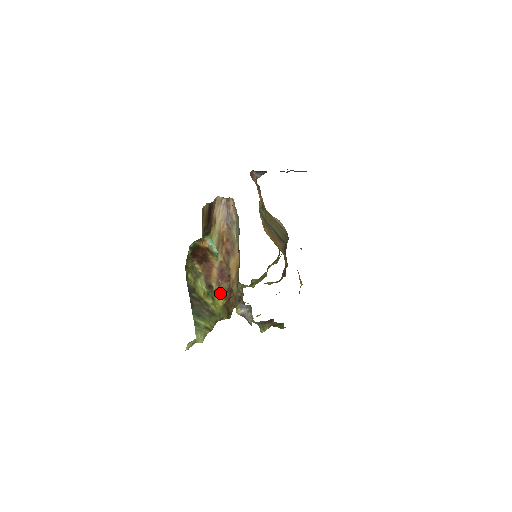
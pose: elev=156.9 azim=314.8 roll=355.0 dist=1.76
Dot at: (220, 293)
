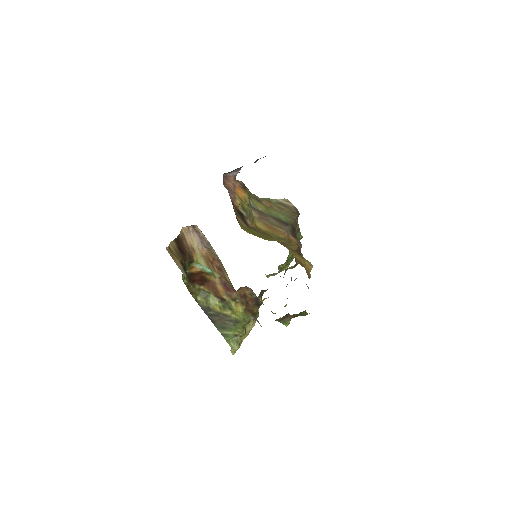
Dot at: (235, 302)
